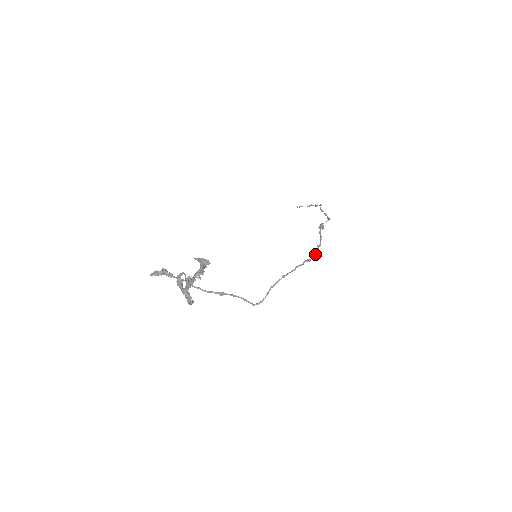
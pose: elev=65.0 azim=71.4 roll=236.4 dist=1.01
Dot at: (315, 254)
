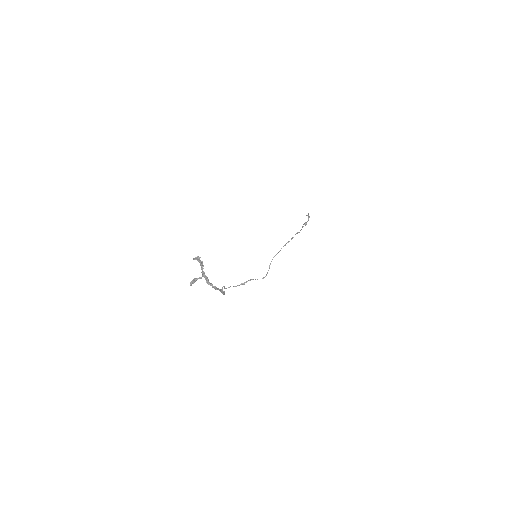
Dot at: (293, 237)
